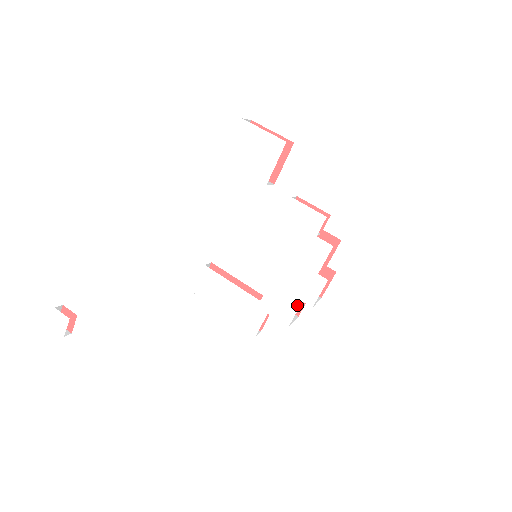
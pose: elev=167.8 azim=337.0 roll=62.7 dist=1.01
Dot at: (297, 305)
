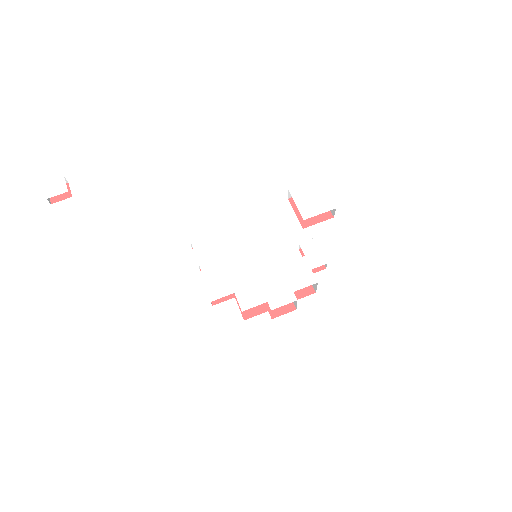
Dot at: (262, 301)
